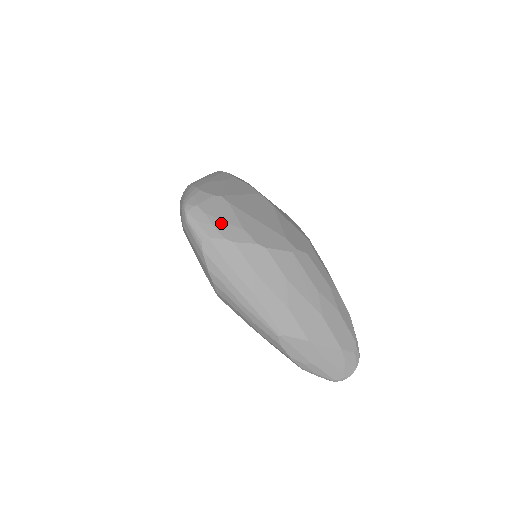
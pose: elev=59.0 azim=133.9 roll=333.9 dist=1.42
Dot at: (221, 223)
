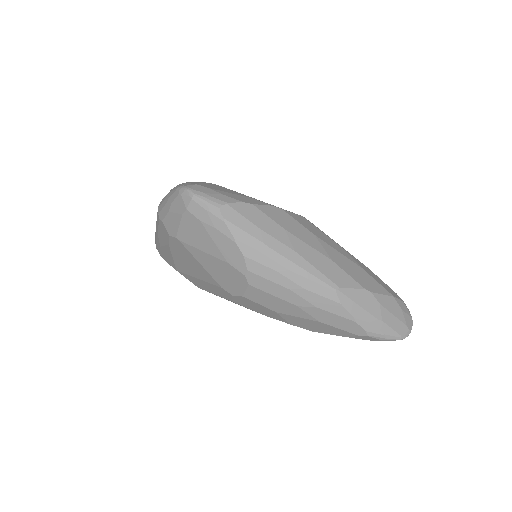
Dot at: (229, 194)
